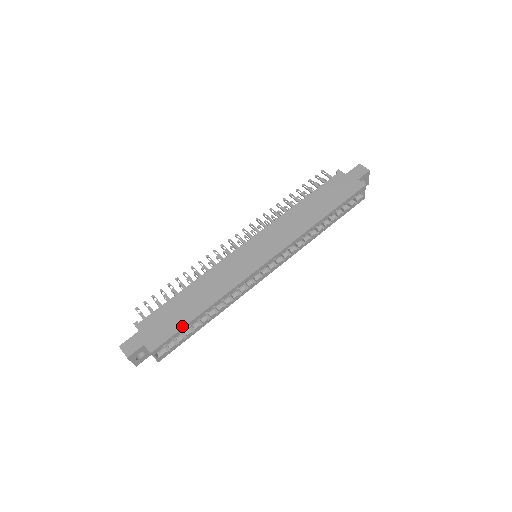
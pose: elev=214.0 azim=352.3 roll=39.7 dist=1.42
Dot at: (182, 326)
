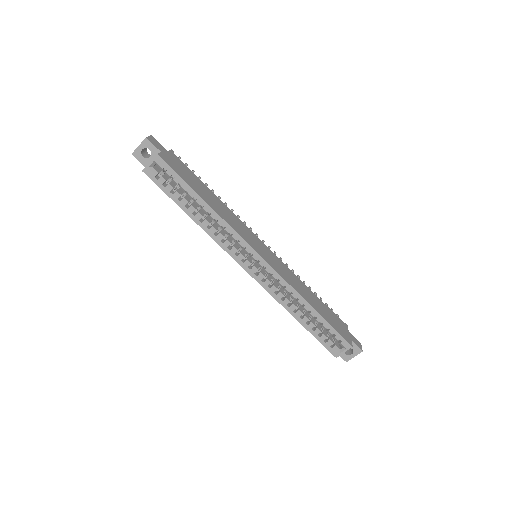
Dot at: (187, 182)
